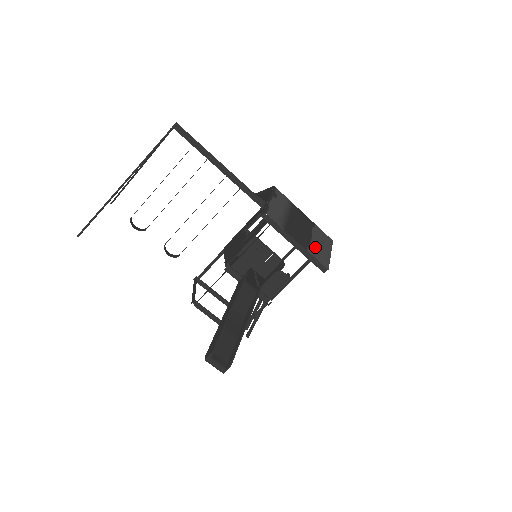
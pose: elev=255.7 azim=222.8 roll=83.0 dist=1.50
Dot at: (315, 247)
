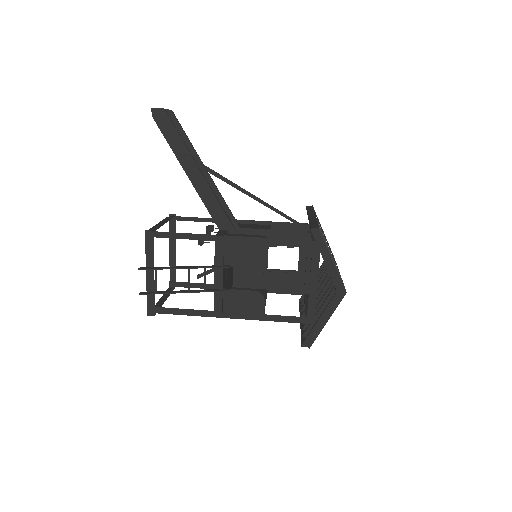
Dot at: occluded
